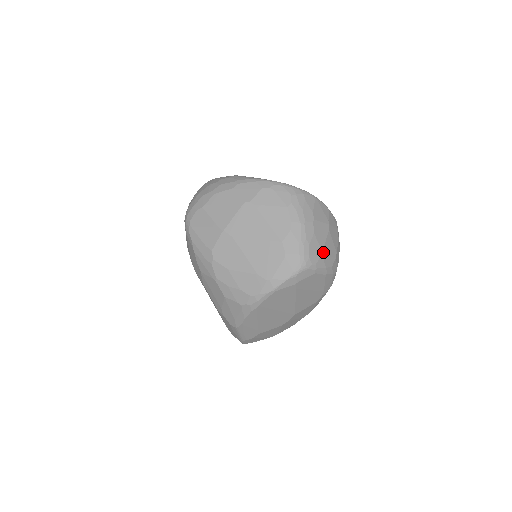
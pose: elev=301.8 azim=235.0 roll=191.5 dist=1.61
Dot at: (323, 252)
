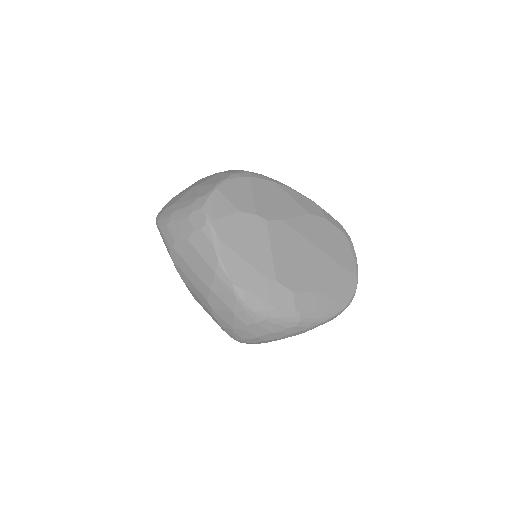
Dot at: occluded
